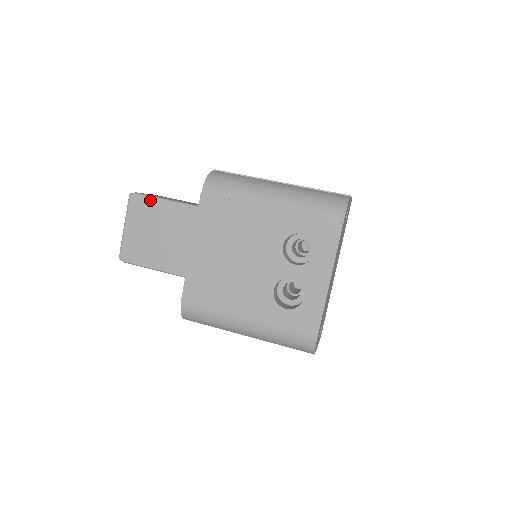
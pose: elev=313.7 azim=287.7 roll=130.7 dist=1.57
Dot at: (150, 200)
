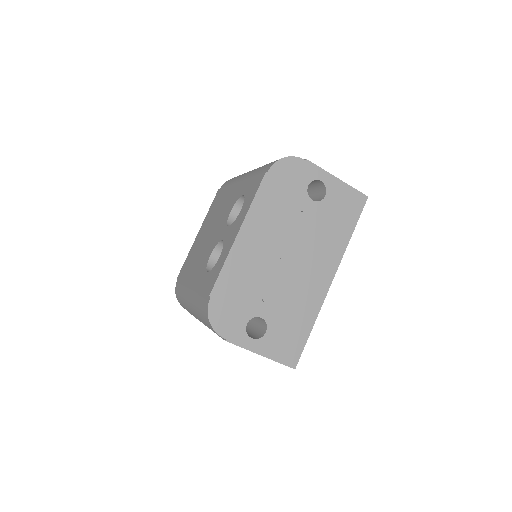
Dot at: occluded
